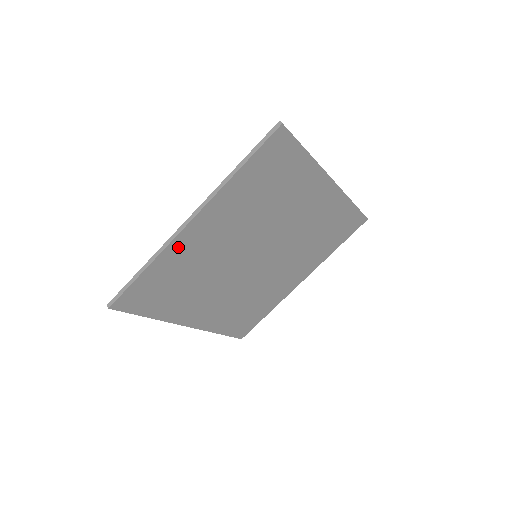
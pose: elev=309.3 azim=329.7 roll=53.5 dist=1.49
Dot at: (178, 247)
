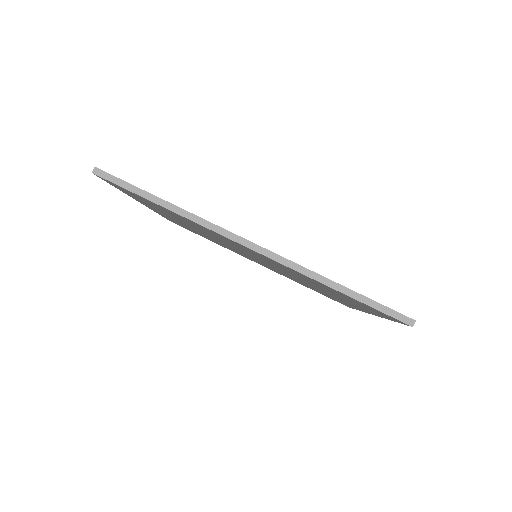
Dot at: occluded
